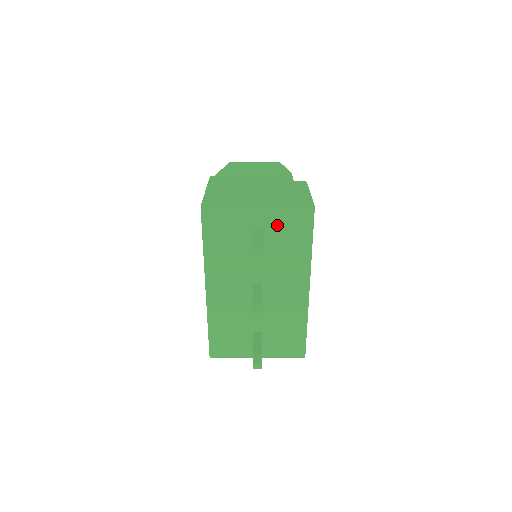
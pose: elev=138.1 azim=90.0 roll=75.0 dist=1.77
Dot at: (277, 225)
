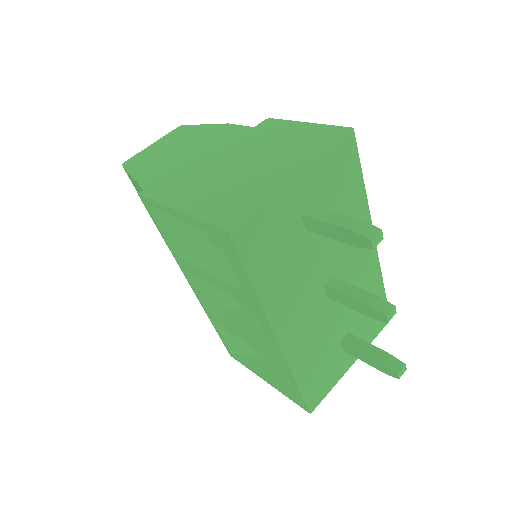
Dot at: (324, 185)
